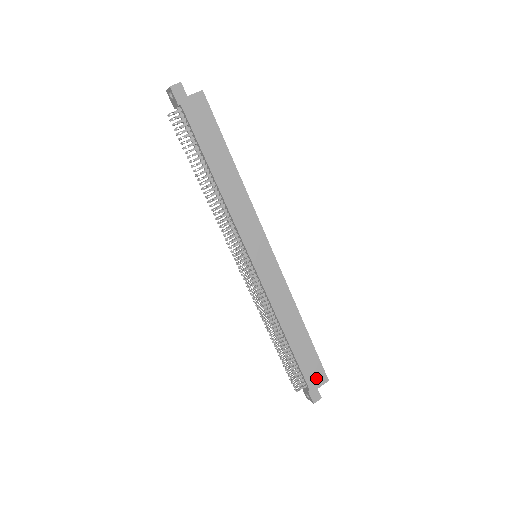
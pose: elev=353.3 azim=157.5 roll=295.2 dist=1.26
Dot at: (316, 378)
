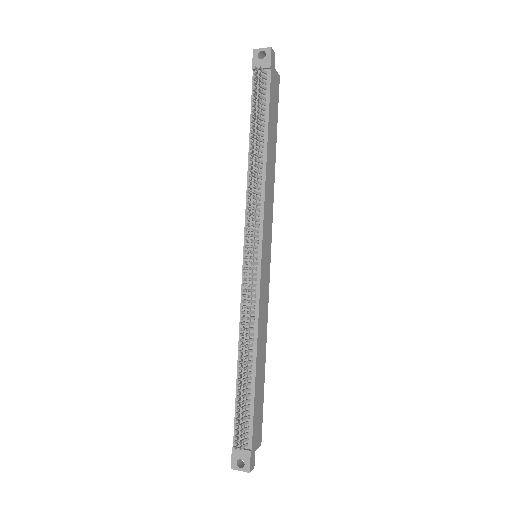
Dot at: (257, 436)
